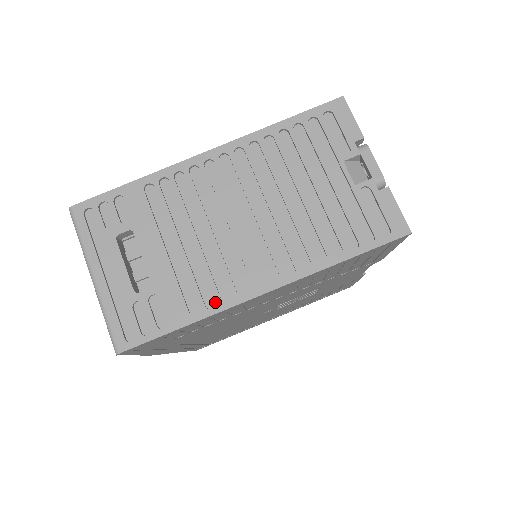
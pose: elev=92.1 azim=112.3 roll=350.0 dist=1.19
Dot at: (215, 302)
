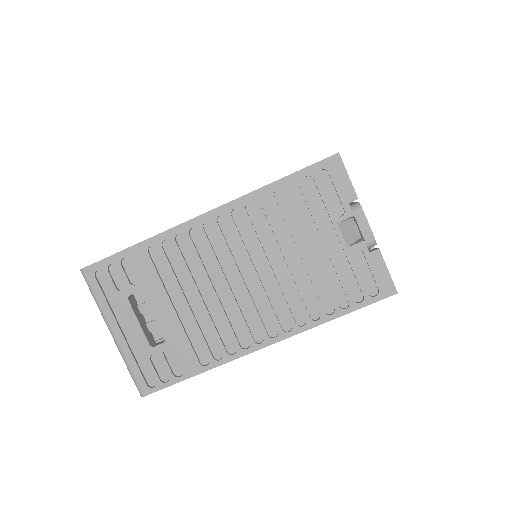
Dot at: (222, 353)
